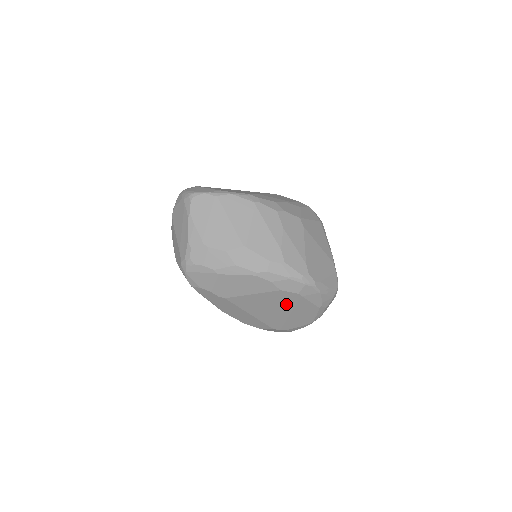
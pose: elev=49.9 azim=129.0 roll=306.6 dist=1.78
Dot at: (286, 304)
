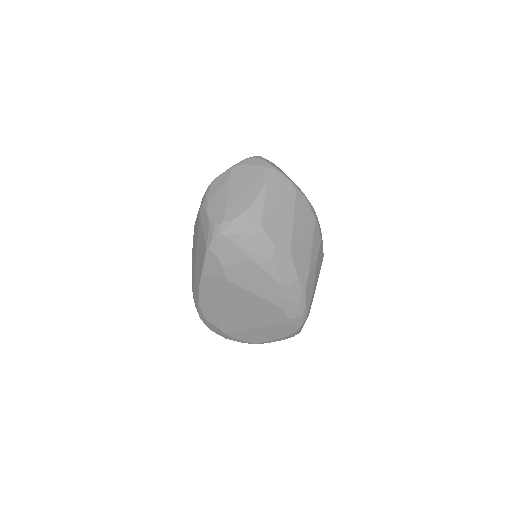
Dot at: (265, 319)
